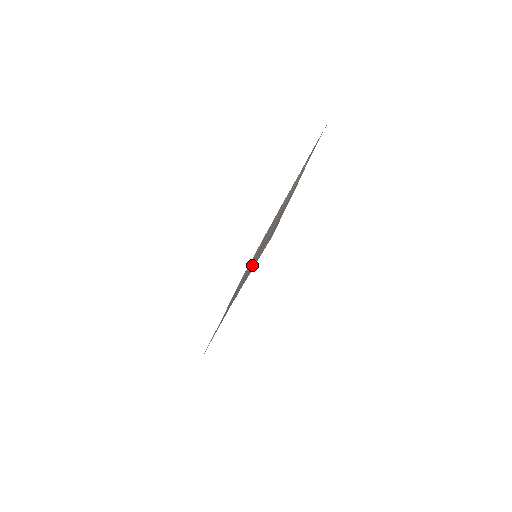
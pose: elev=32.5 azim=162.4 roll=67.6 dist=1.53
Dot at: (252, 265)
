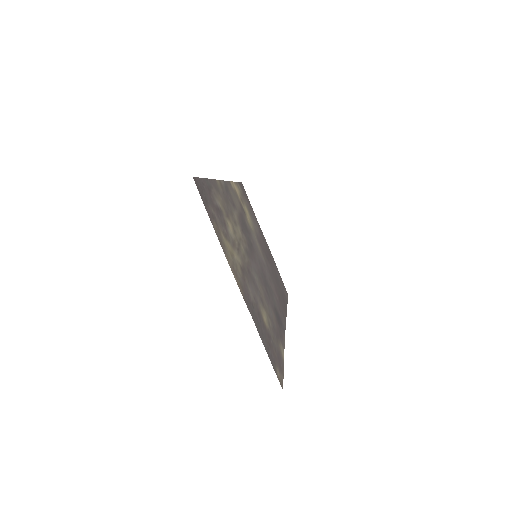
Dot at: (270, 308)
